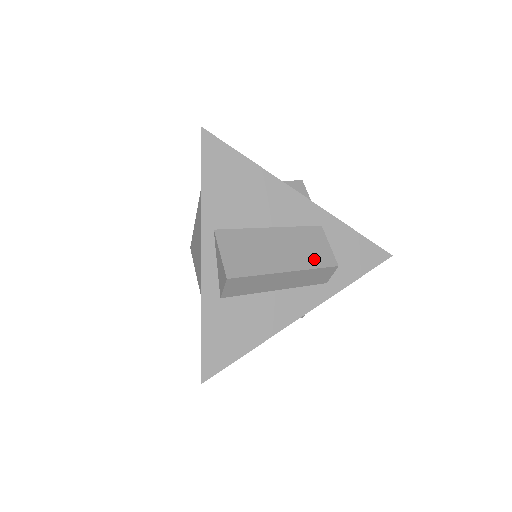
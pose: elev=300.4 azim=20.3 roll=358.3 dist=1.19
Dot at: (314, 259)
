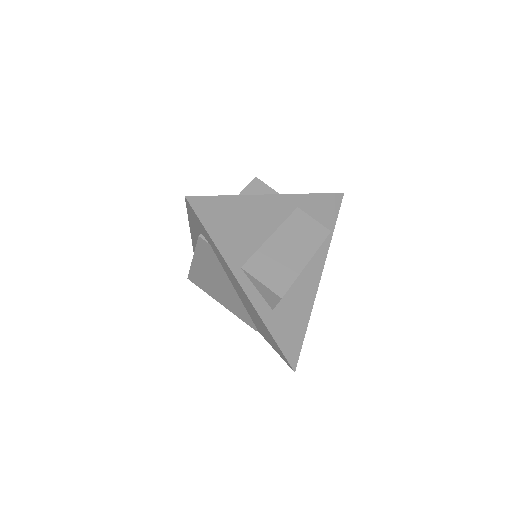
Dot at: (315, 238)
